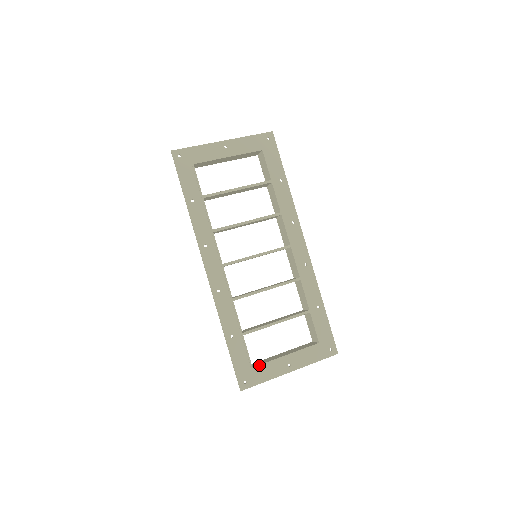
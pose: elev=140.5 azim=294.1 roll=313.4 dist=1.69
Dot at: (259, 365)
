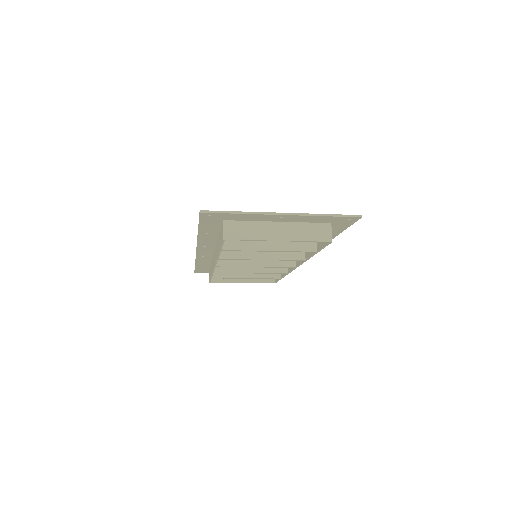
Dot at: occluded
